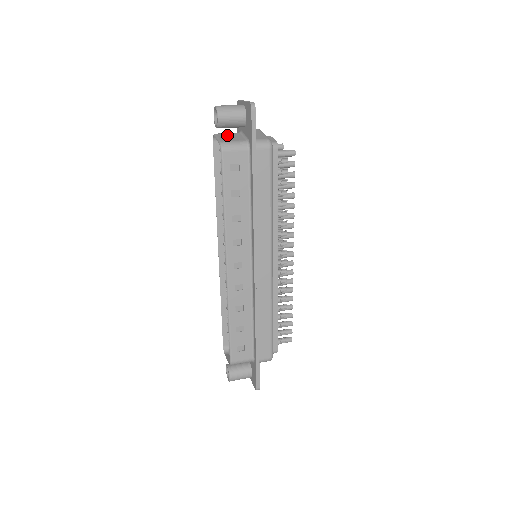
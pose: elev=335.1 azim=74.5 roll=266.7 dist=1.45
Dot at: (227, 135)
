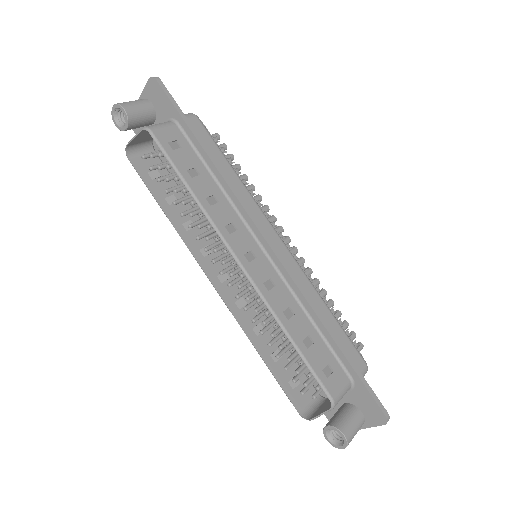
Dot at: (142, 136)
